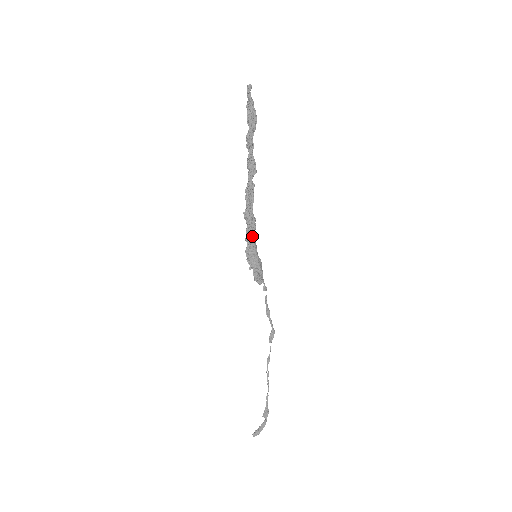
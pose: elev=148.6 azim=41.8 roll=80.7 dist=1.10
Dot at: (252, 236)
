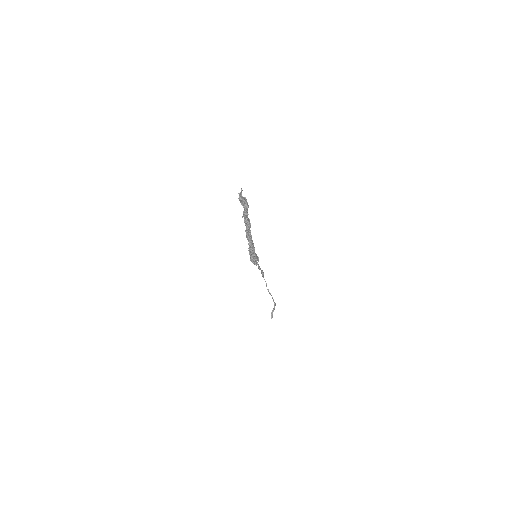
Dot at: occluded
